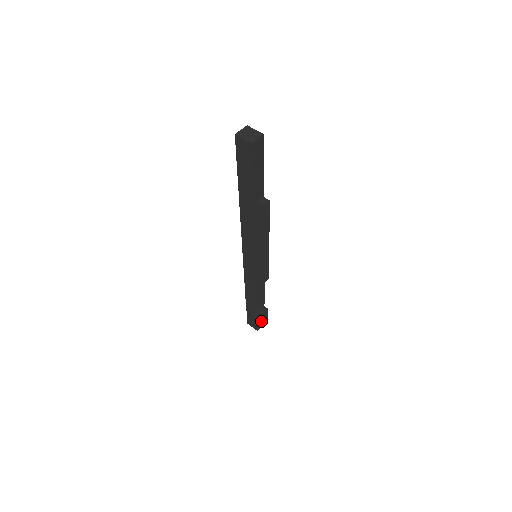
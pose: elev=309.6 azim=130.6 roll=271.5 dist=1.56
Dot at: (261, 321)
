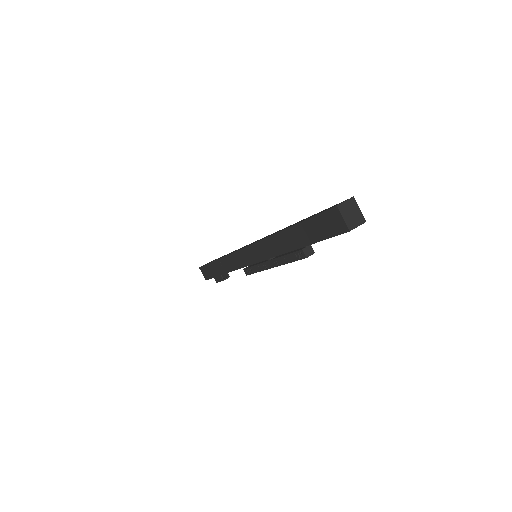
Dot at: (216, 280)
